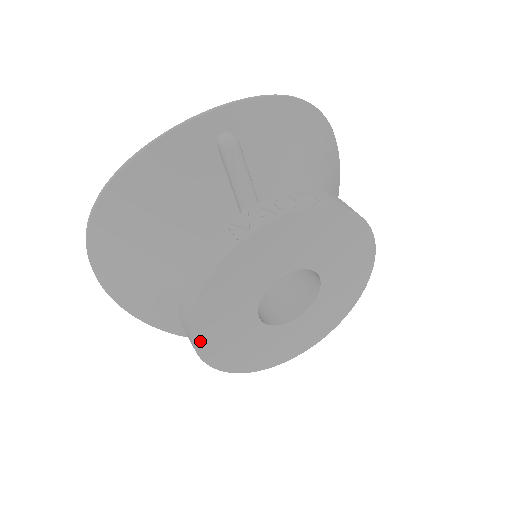
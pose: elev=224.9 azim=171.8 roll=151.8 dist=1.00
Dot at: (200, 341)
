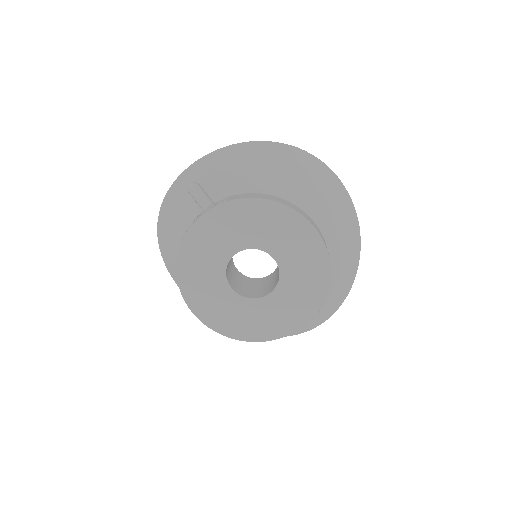
Dot at: (200, 314)
